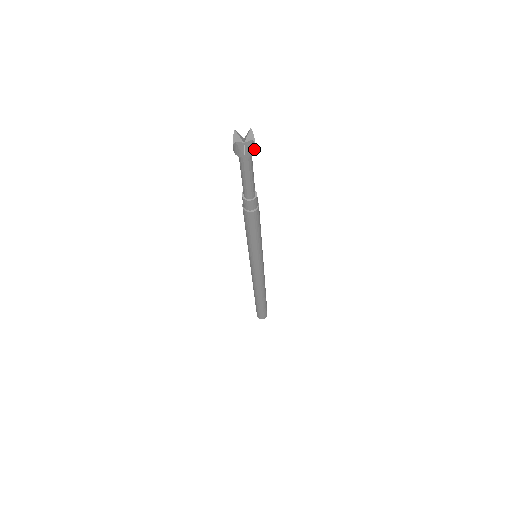
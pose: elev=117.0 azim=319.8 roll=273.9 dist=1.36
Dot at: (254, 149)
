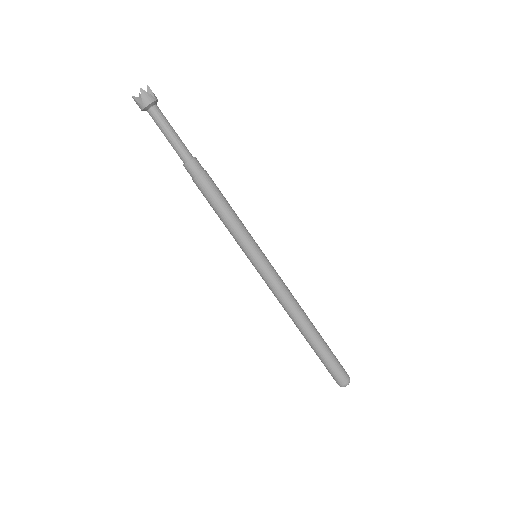
Dot at: occluded
